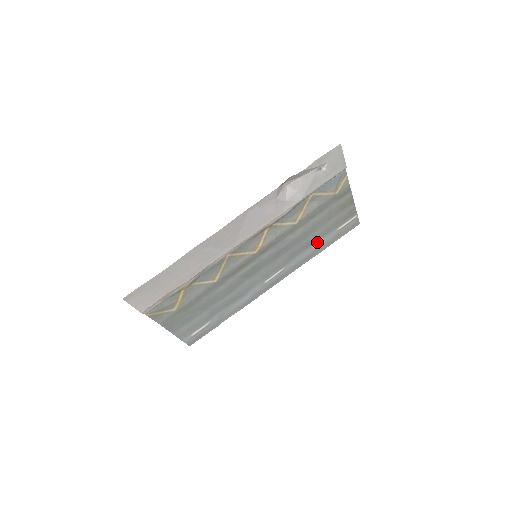
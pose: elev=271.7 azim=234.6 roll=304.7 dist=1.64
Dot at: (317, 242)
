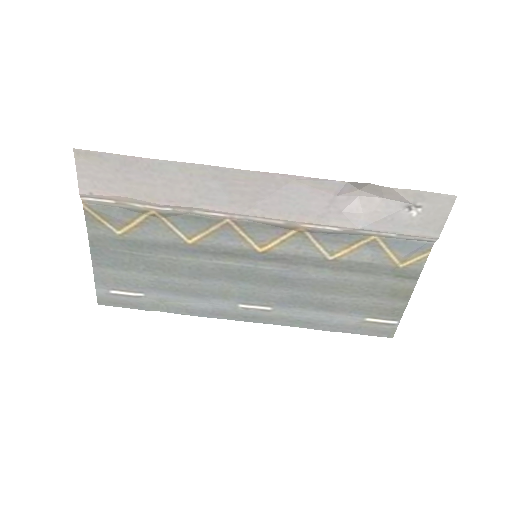
Dot at: (332, 312)
